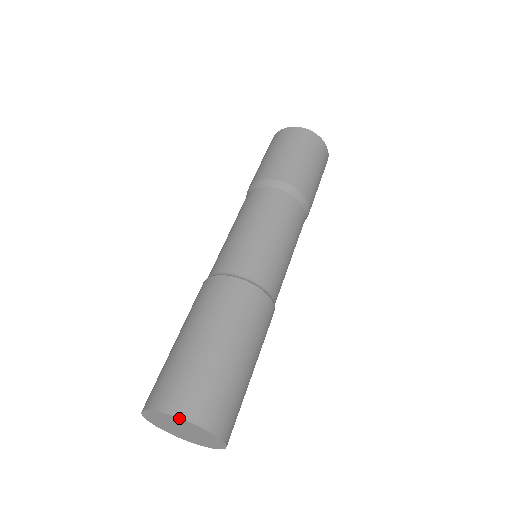
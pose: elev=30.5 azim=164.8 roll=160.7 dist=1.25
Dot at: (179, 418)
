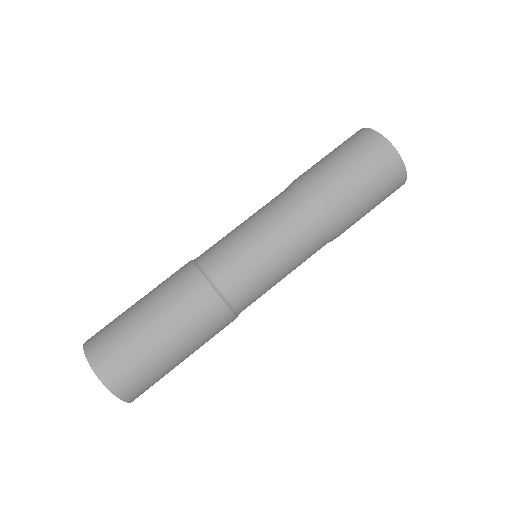
Dot at: (84, 348)
